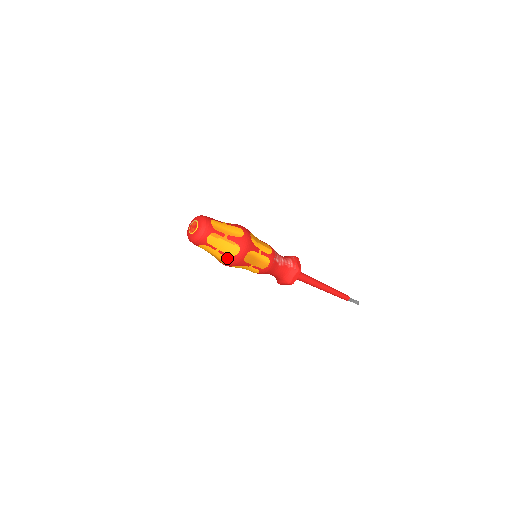
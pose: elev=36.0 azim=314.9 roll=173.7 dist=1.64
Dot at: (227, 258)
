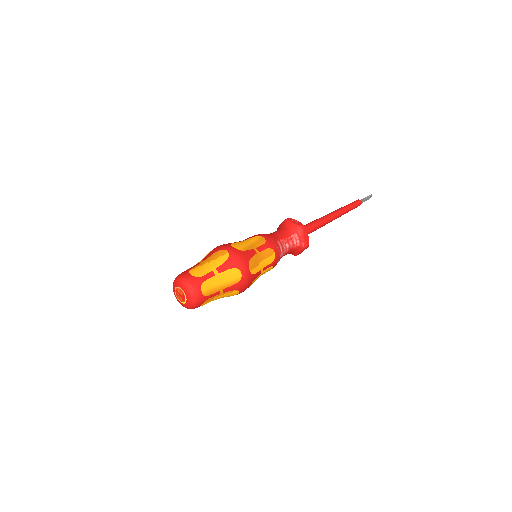
Dot at: occluded
